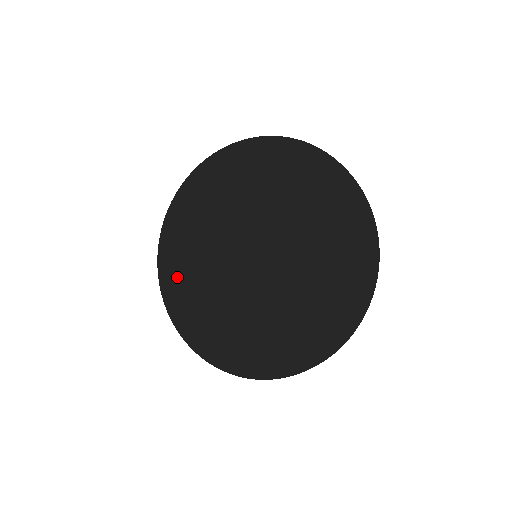
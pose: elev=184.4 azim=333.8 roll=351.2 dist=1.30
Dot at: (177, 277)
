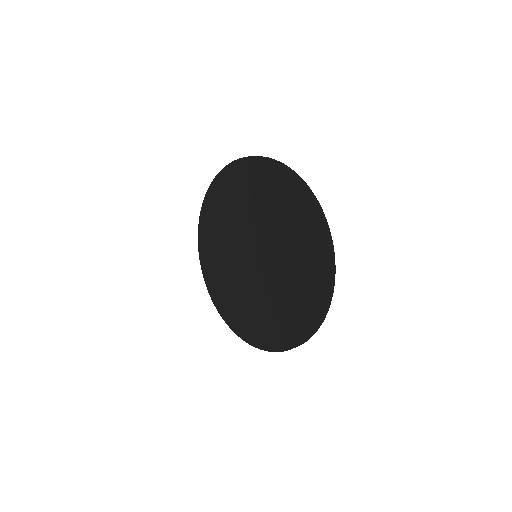
Dot at: (208, 244)
